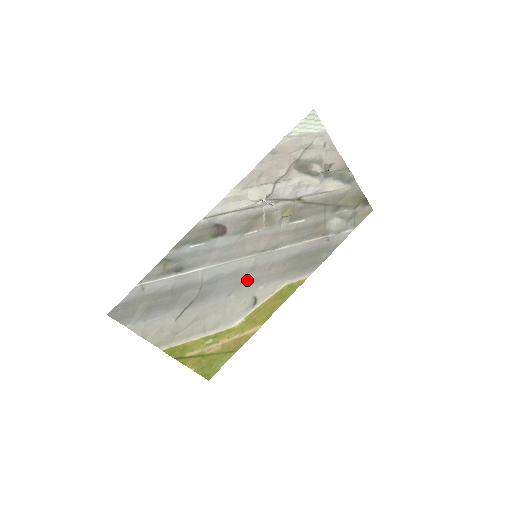
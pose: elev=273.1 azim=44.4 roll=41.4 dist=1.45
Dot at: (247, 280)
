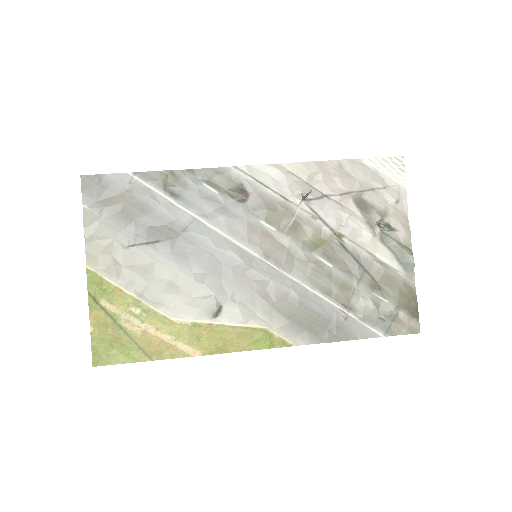
Dot at: (228, 276)
